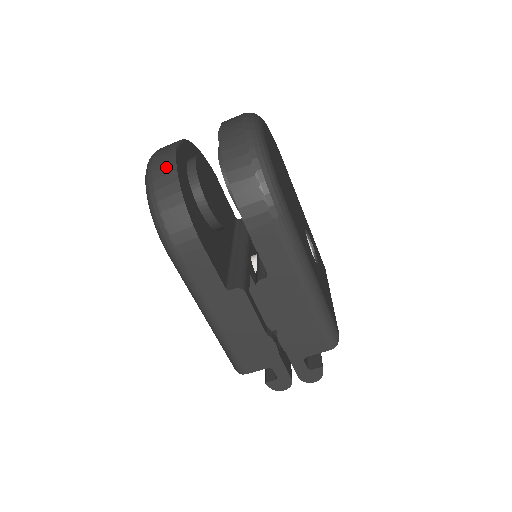
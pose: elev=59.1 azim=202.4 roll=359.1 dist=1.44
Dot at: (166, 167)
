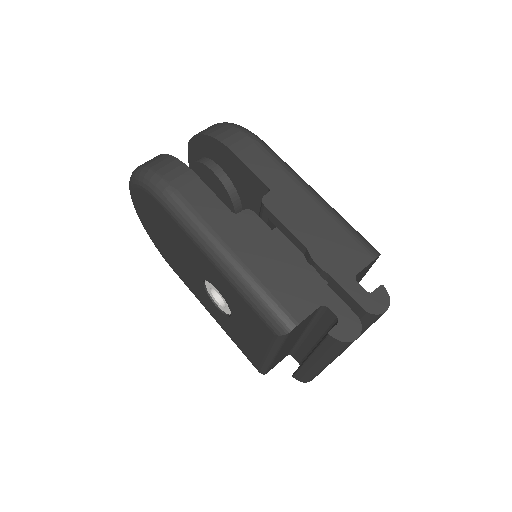
Dot at: occluded
